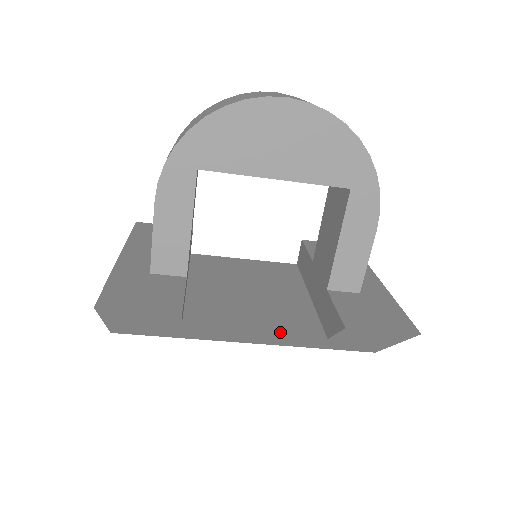
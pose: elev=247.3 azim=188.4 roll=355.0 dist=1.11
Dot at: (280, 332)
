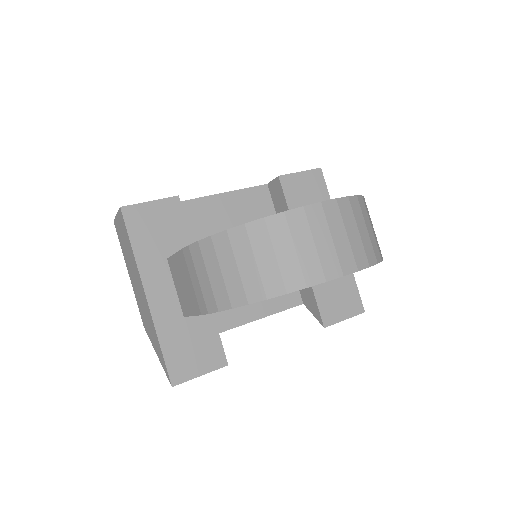
Dot at: (274, 310)
